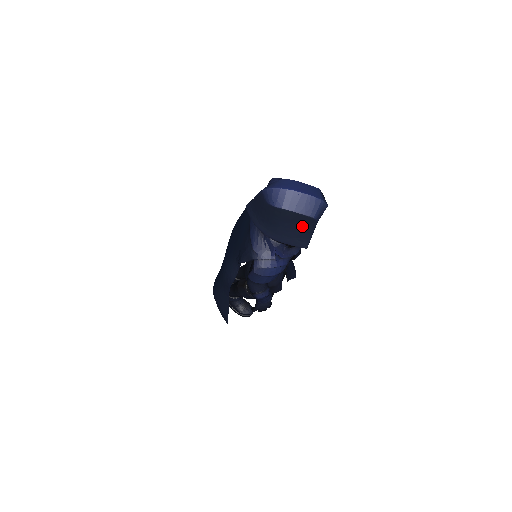
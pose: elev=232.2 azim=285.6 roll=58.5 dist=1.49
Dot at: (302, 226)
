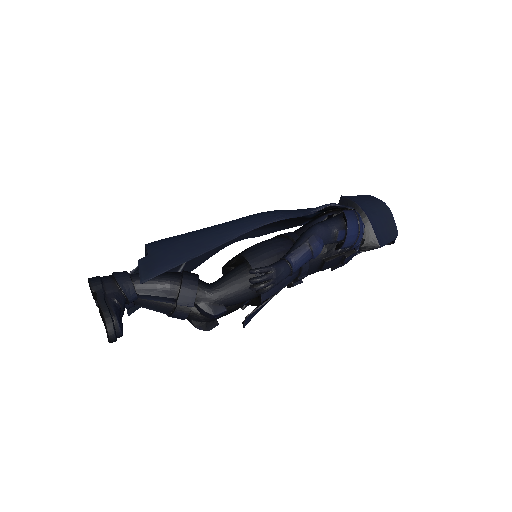
Dot at: (388, 230)
